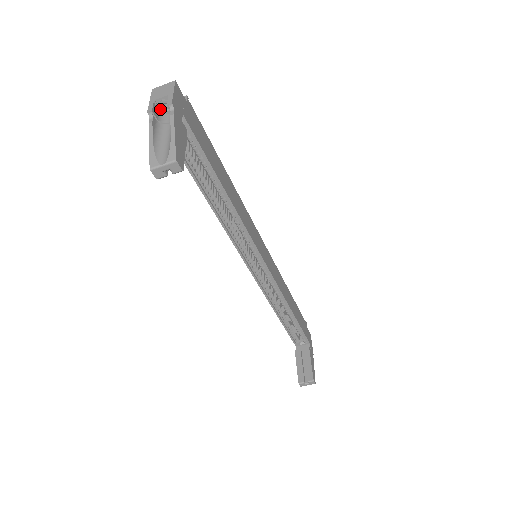
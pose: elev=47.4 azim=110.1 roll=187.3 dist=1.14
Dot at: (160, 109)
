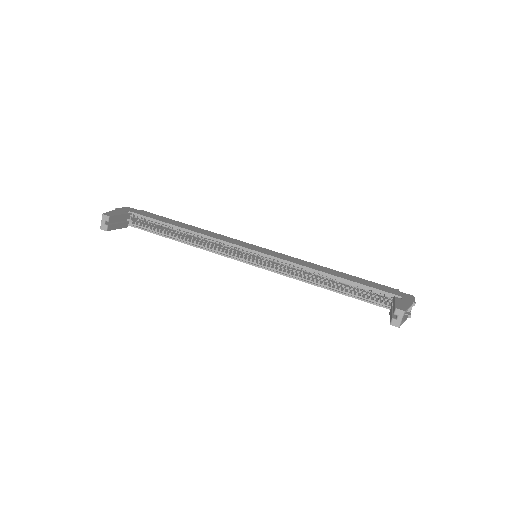
Dot at: occluded
